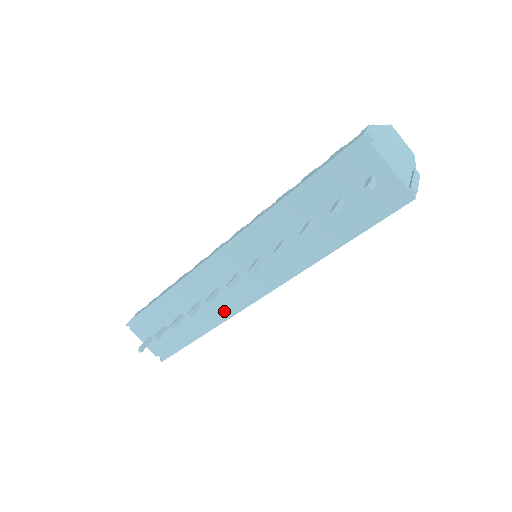
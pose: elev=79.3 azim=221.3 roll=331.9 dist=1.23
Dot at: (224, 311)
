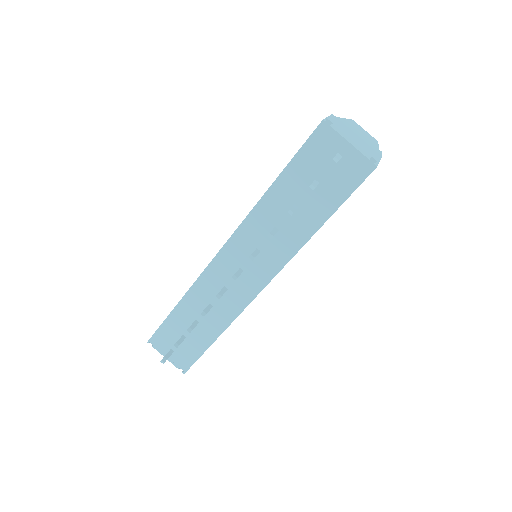
Dot at: (233, 309)
